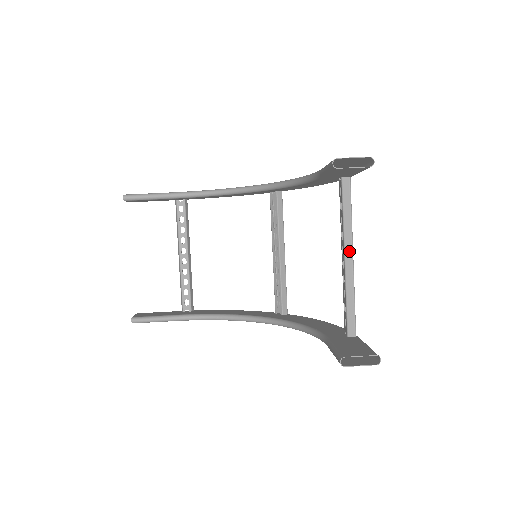
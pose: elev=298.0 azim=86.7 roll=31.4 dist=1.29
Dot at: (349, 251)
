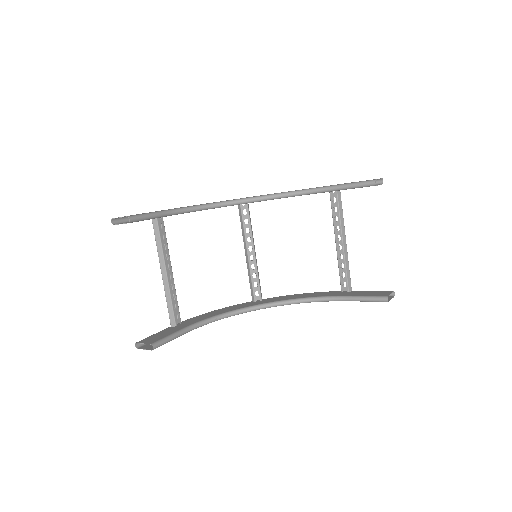
Dot at: (345, 237)
